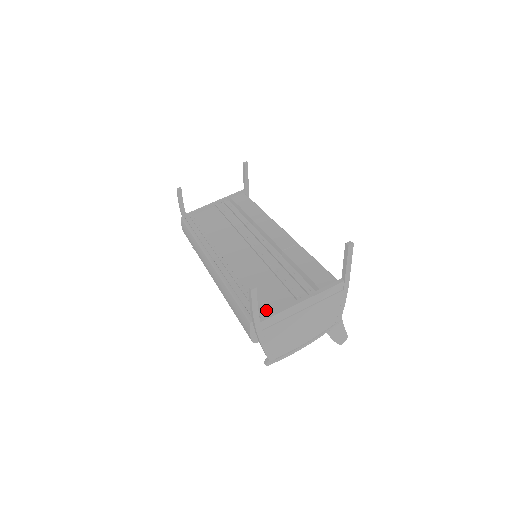
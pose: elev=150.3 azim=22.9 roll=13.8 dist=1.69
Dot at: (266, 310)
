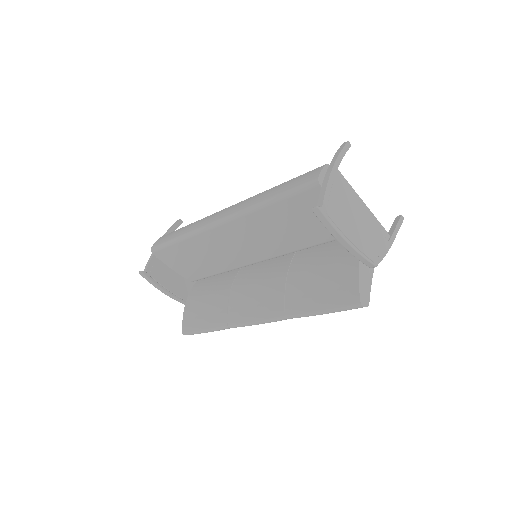
Dot at: occluded
